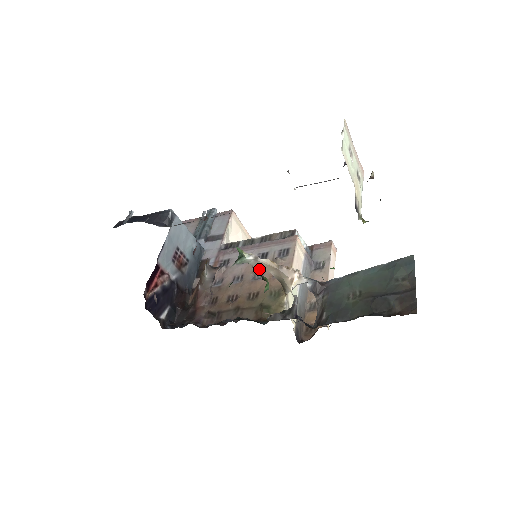
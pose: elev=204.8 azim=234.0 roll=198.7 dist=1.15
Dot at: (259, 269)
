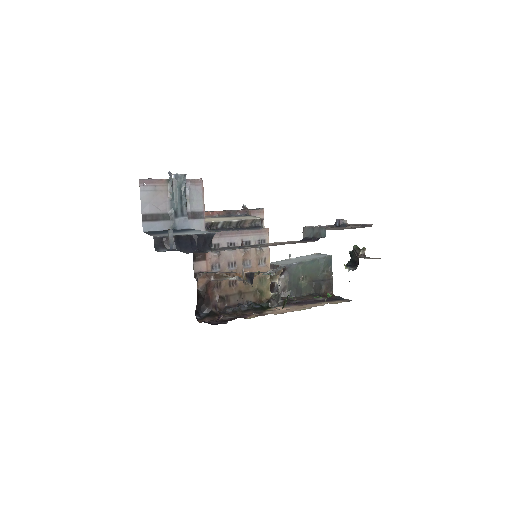
Dot at: (247, 257)
